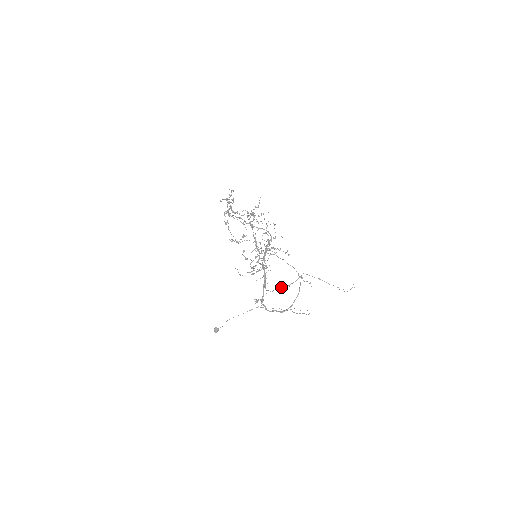
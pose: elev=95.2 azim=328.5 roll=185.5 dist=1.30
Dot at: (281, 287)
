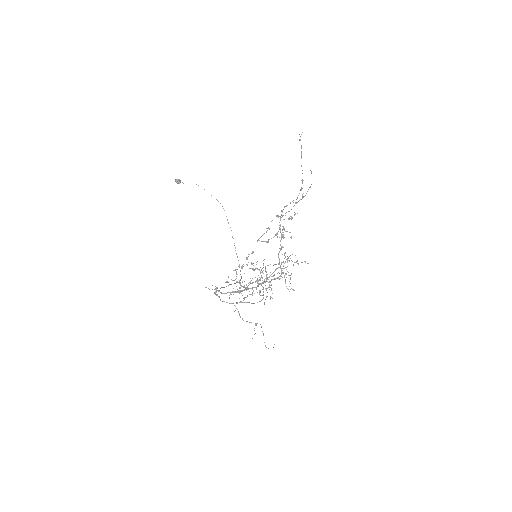
Dot at: occluded
